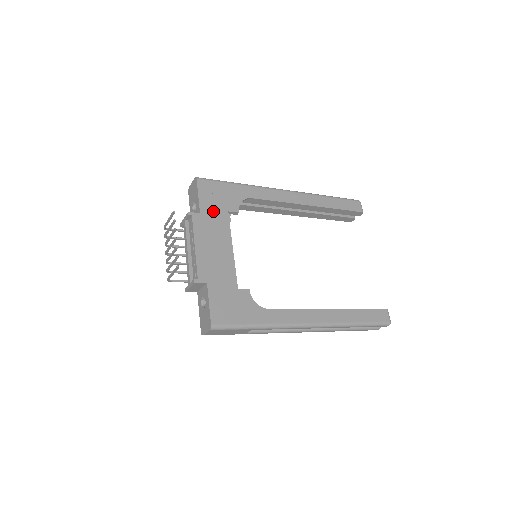
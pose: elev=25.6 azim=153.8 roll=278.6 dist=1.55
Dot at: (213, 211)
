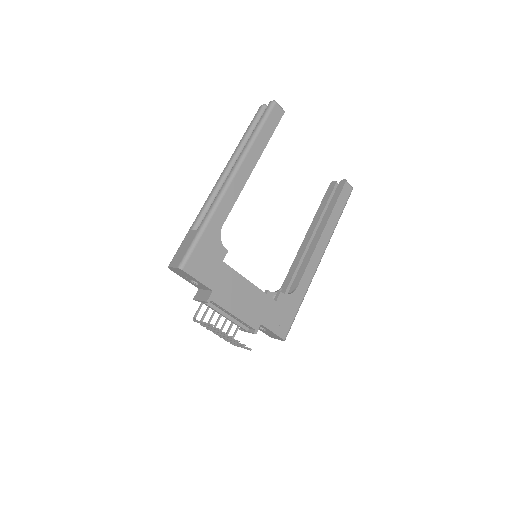
Dot at: (216, 276)
